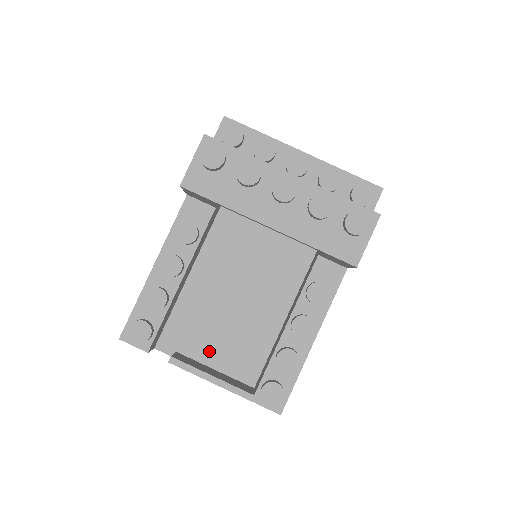
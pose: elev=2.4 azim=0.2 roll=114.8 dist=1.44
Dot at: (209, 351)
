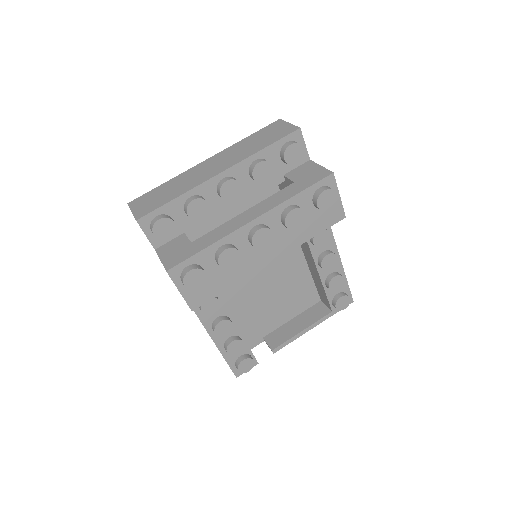
Dot at: (280, 317)
